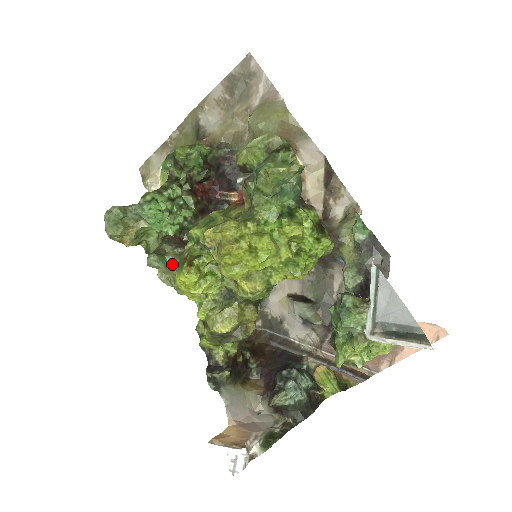
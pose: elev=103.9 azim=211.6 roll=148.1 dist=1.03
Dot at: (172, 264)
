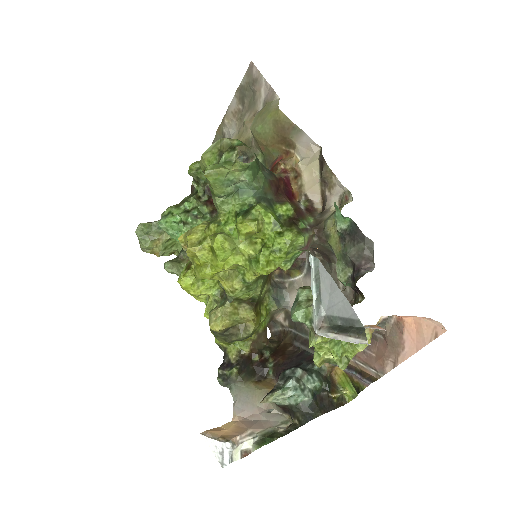
Dot at: occluded
